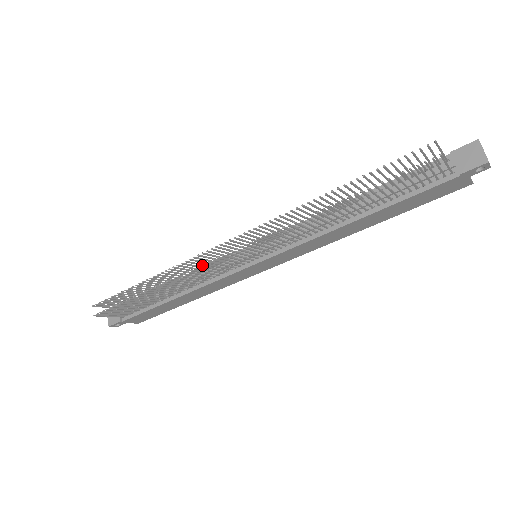
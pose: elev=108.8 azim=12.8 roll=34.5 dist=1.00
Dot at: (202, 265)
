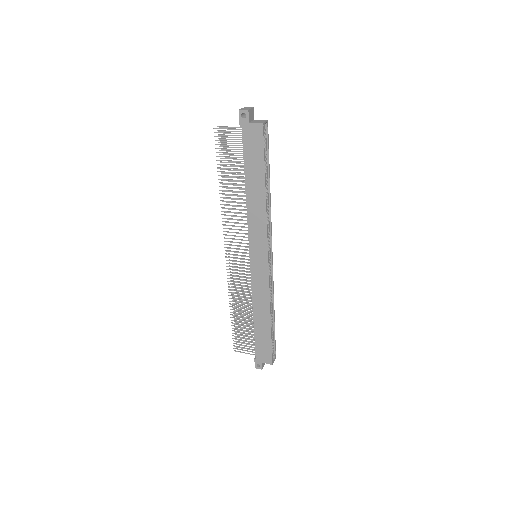
Dot at: occluded
